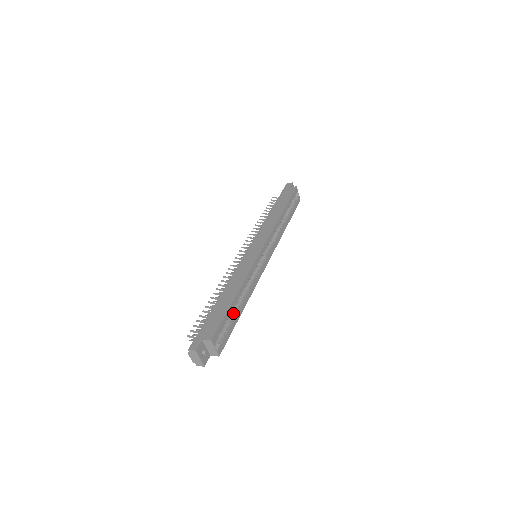
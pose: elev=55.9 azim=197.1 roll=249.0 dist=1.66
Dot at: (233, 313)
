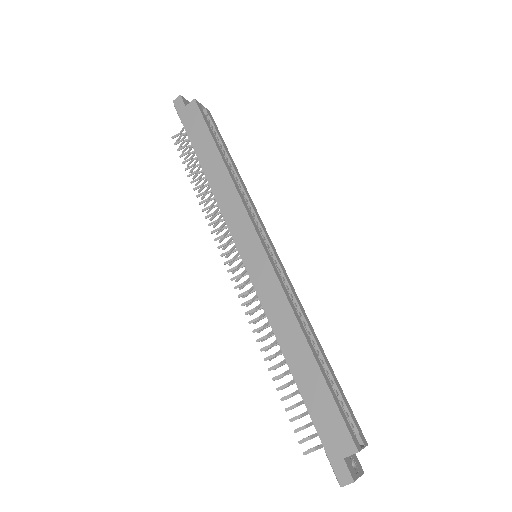
Dot at: occluded
